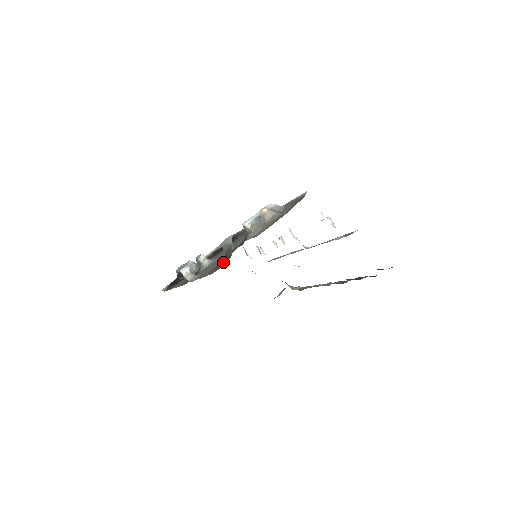
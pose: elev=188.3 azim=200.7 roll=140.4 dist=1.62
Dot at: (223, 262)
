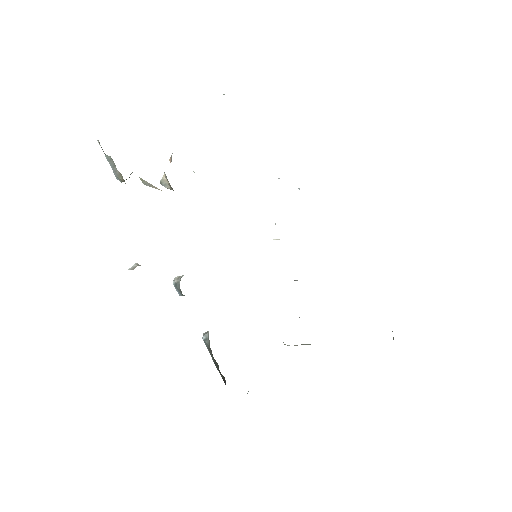
Dot at: occluded
